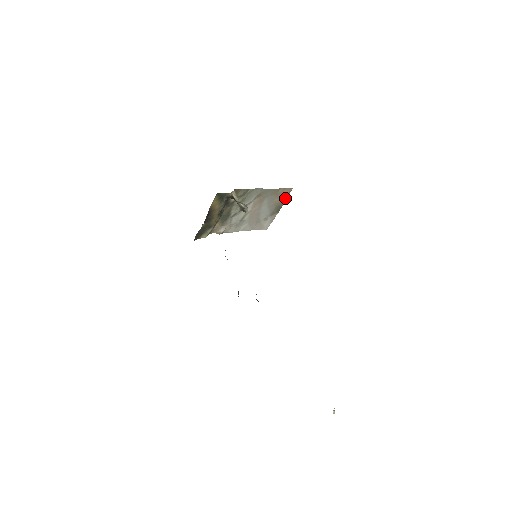
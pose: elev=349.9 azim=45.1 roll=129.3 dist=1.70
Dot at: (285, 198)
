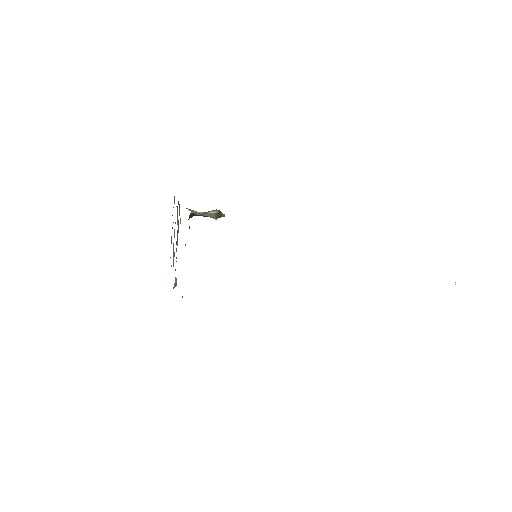
Dot at: occluded
